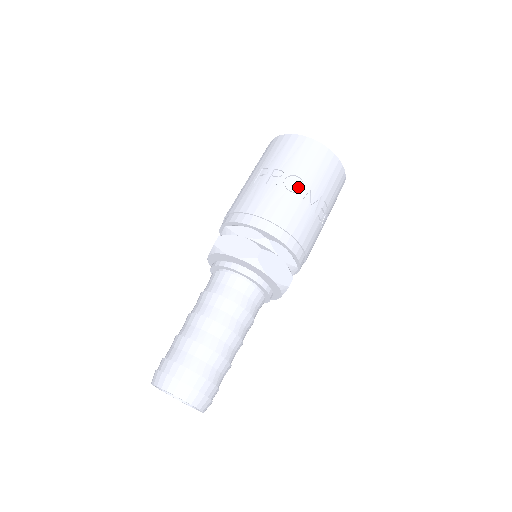
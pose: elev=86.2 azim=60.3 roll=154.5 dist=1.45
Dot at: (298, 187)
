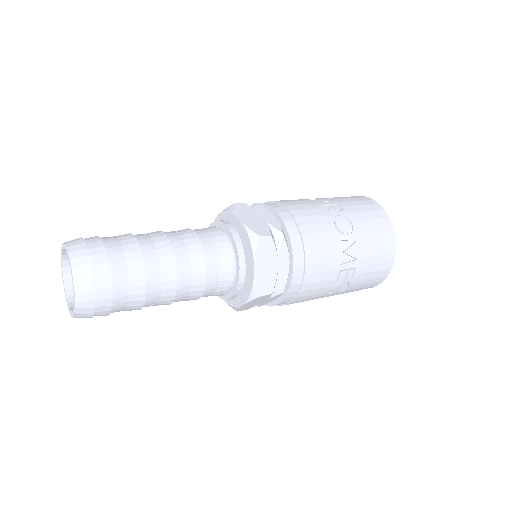
Dot at: (345, 230)
